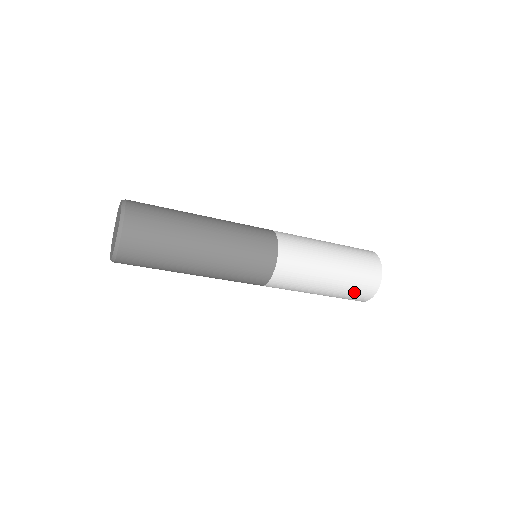
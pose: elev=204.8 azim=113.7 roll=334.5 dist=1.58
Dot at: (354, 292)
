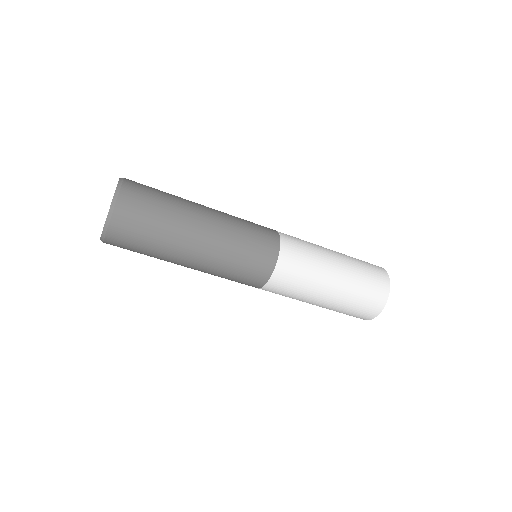
Dot at: (368, 285)
